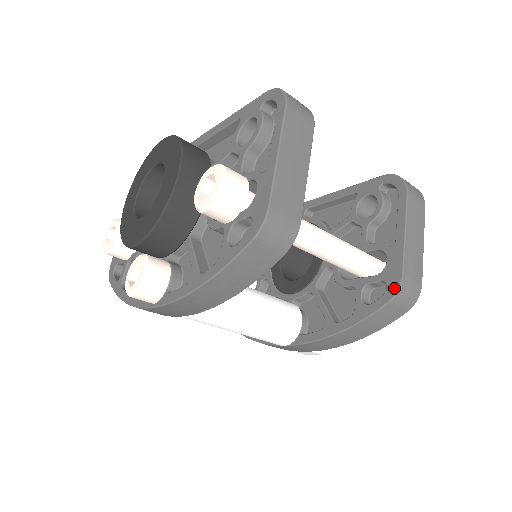
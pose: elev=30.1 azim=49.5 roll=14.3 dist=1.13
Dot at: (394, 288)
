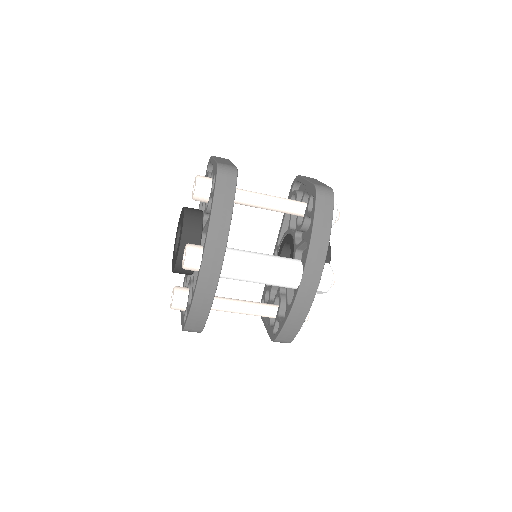
Dot at: (314, 190)
